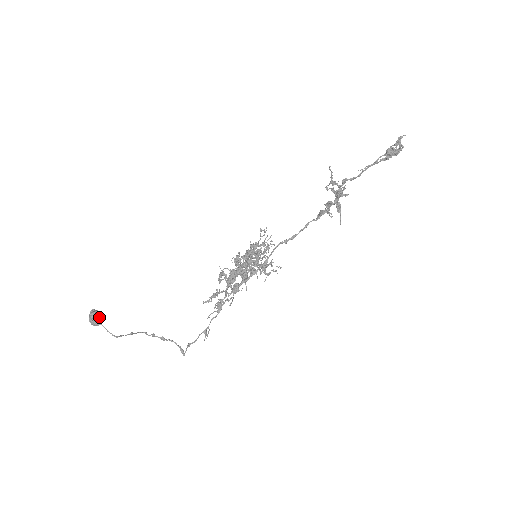
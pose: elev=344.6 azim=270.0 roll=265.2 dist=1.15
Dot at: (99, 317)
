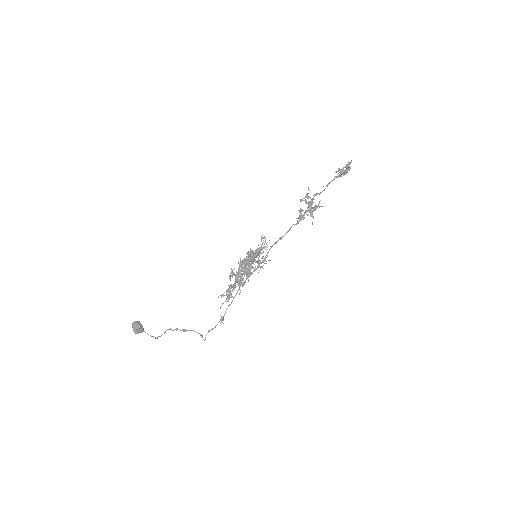
Dot at: (142, 326)
